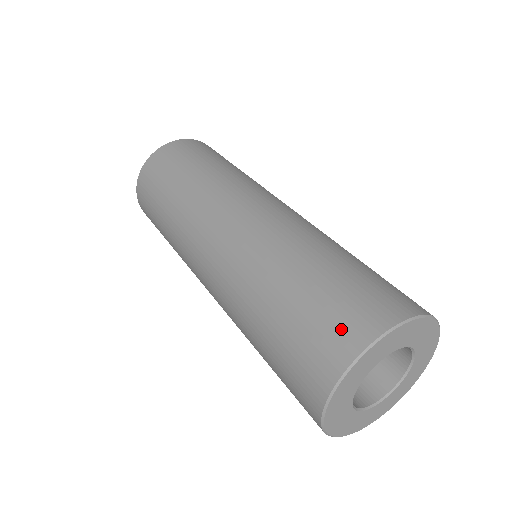
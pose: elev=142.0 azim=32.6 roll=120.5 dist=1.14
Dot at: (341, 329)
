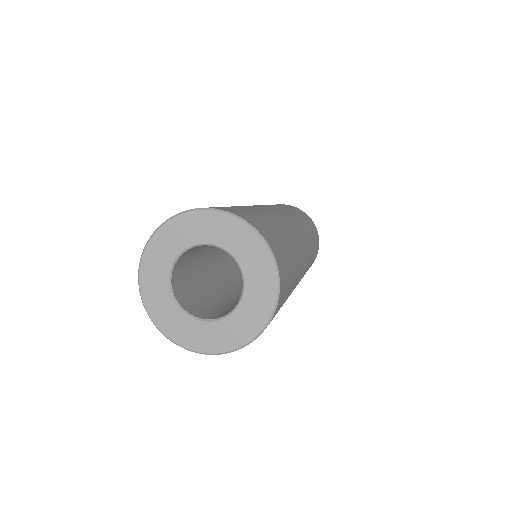
Dot at: (234, 210)
